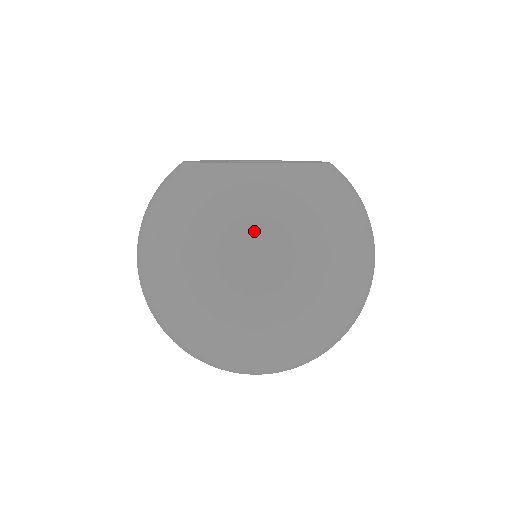
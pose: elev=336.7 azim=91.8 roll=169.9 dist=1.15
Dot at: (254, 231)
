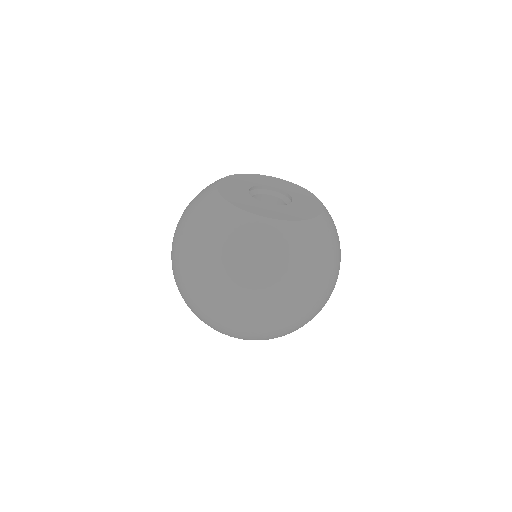
Dot at: (286, 273)
